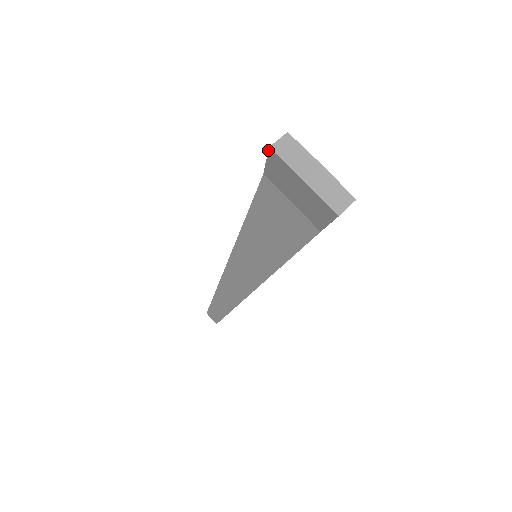
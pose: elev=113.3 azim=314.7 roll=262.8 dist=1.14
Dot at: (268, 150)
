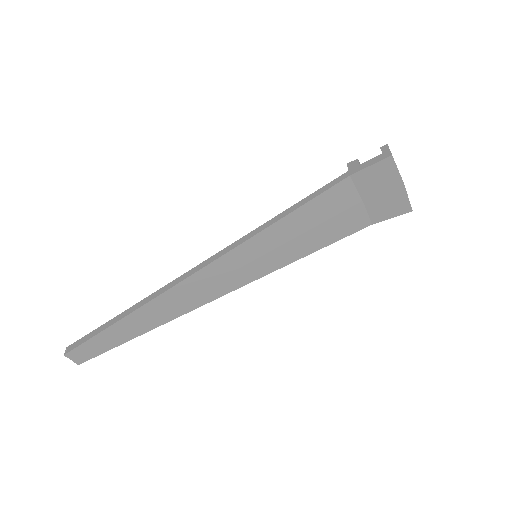
Dot at: (388, 157)
